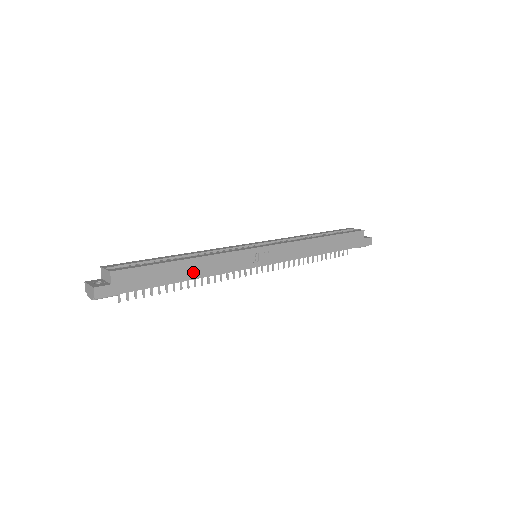
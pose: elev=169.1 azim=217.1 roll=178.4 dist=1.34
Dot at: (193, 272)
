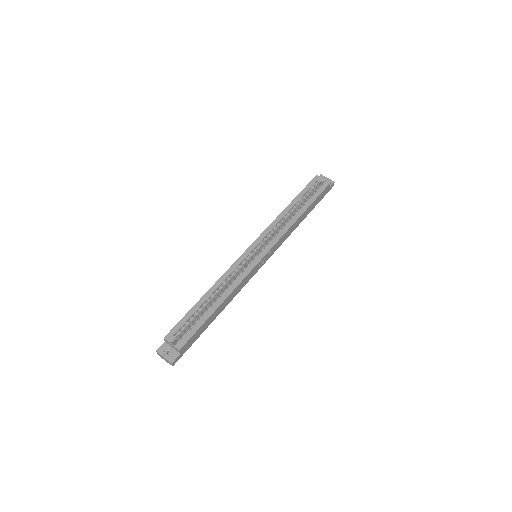
Dot at: (223, 307)
